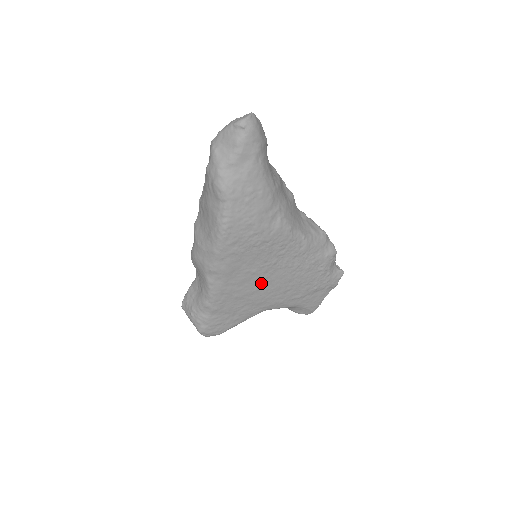
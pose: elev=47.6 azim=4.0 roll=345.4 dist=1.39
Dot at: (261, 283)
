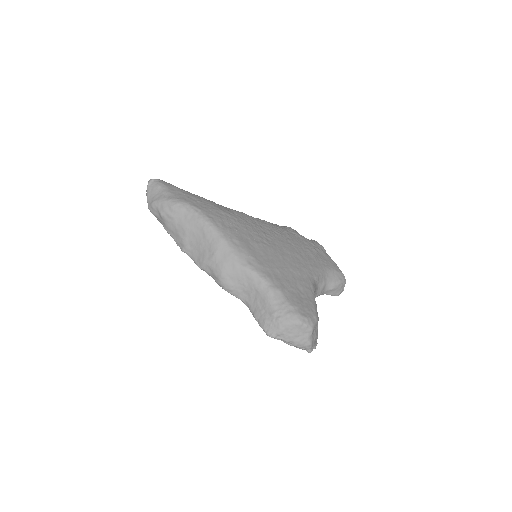
Dot at: (277, 252)
